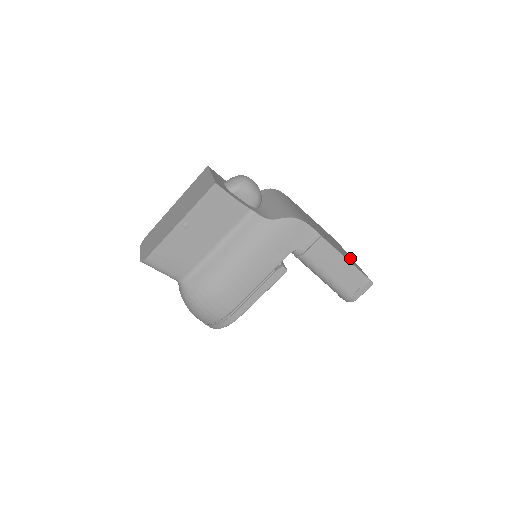
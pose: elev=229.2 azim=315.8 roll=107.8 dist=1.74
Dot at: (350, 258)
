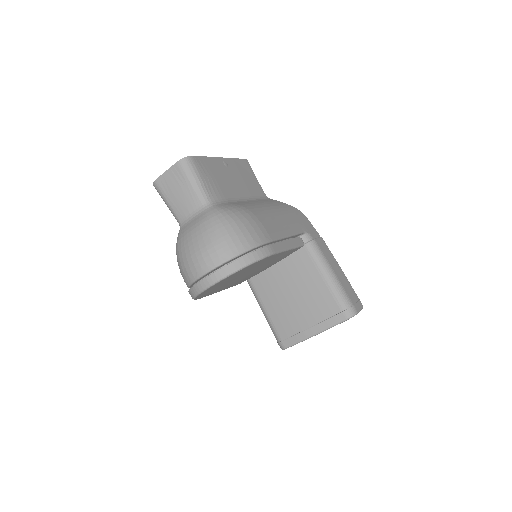
Dot at: occluded
